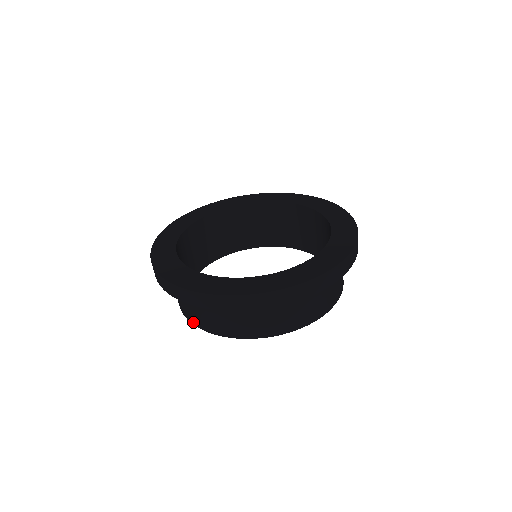
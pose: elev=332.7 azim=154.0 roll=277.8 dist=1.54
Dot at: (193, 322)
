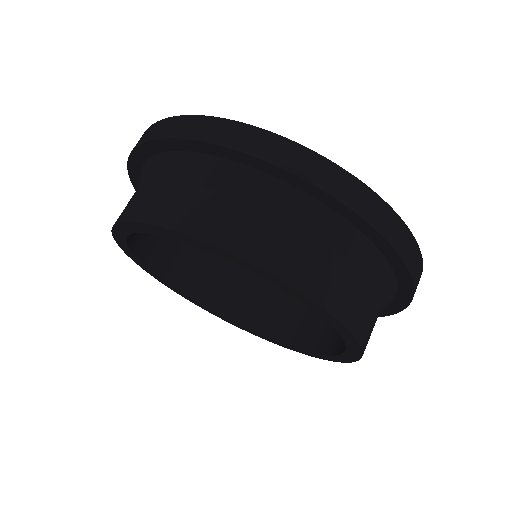
Dot at: occluded
